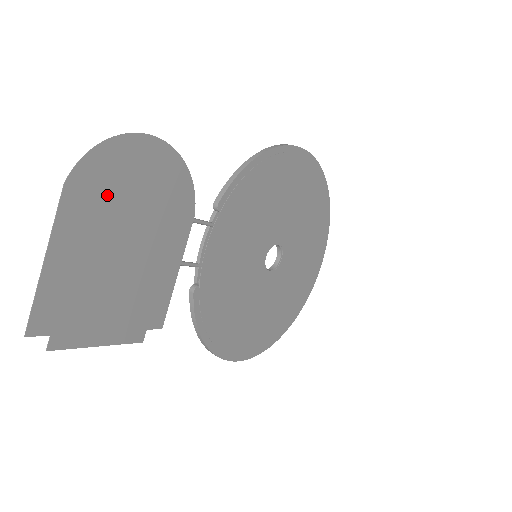
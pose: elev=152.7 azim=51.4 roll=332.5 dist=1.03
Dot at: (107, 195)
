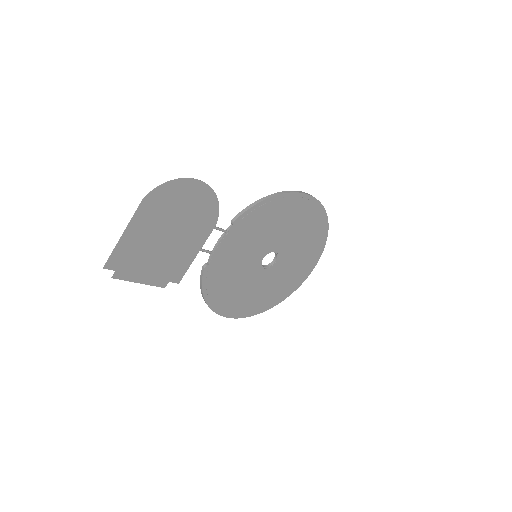
Dot at: (164, 208)
